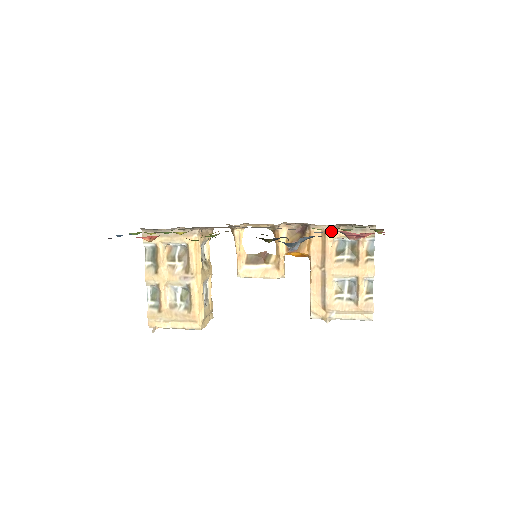
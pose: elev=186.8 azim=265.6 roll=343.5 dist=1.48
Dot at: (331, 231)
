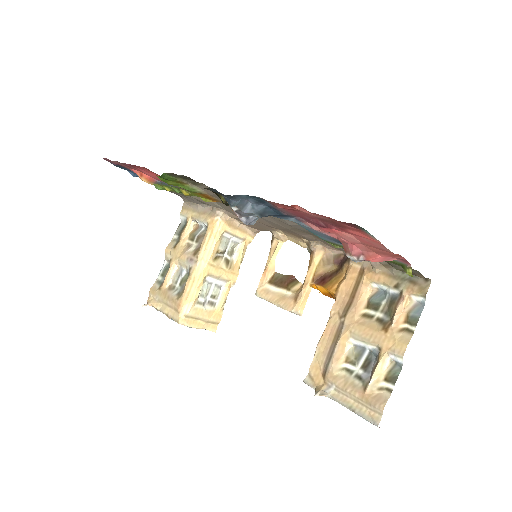
Dot at: (370, 270)
